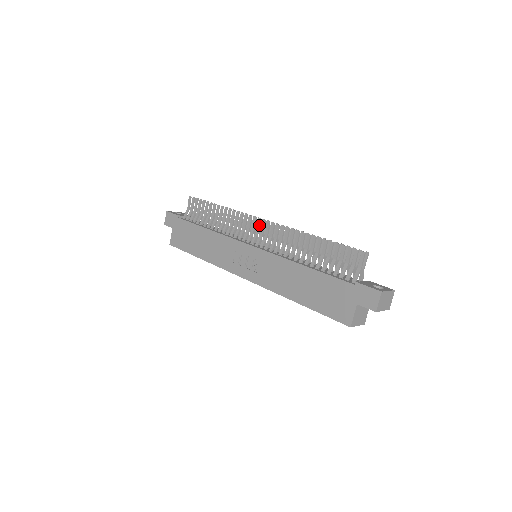
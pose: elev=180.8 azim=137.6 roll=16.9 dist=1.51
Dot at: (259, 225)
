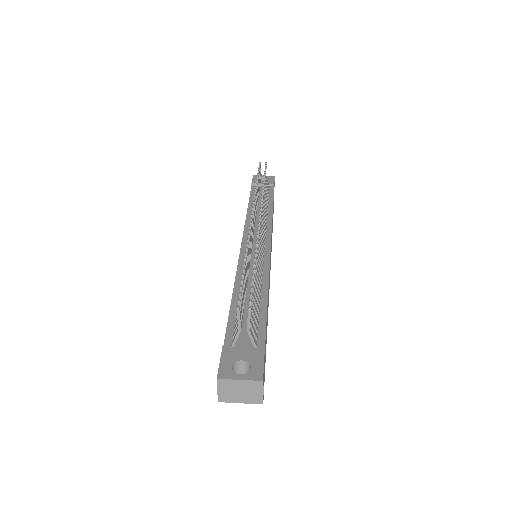
Dot at: occluded
